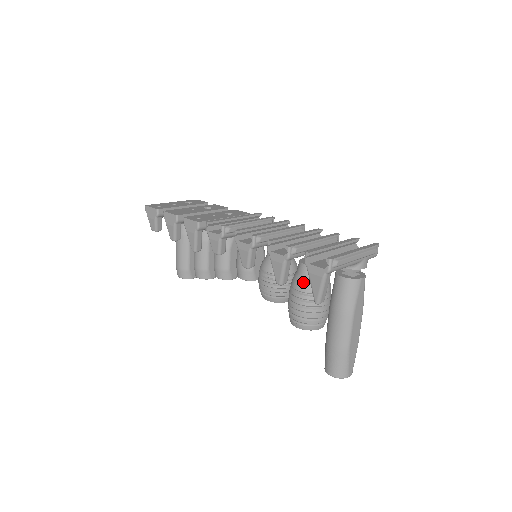
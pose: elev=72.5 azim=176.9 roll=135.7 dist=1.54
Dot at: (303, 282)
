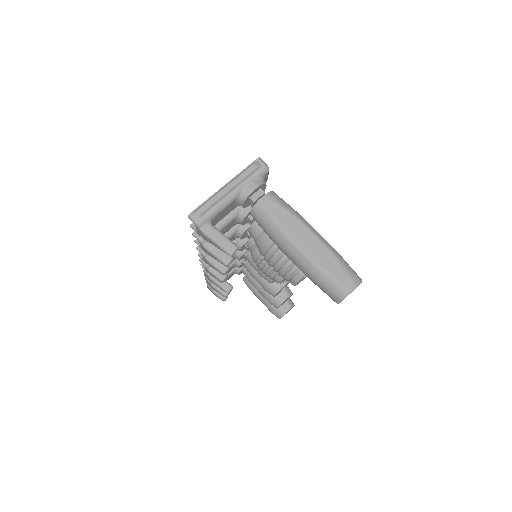
Dot at: (257, 245)
